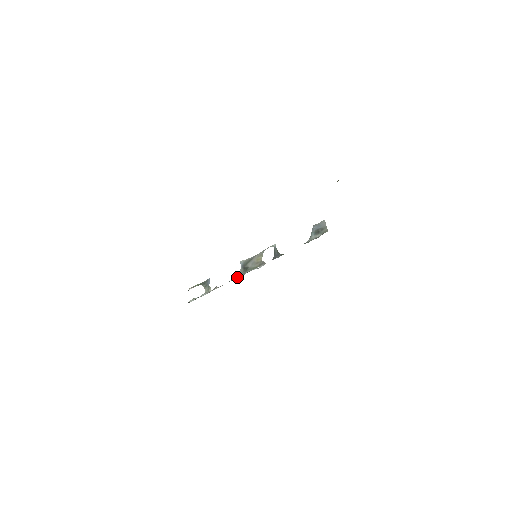
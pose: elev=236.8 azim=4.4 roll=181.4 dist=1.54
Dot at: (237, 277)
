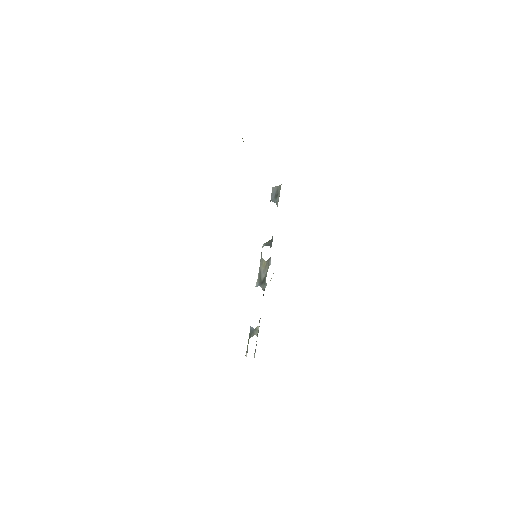
Dot at: occluded
